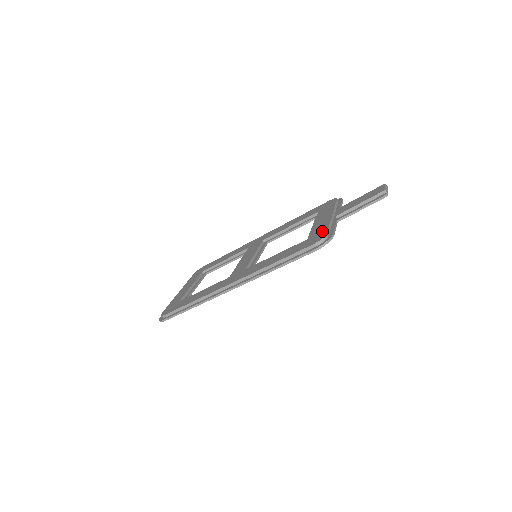
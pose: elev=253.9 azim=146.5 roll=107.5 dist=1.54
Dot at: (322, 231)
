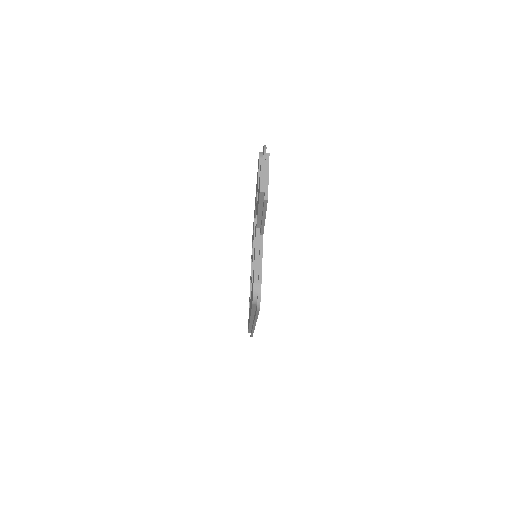
Dot at: occluded
